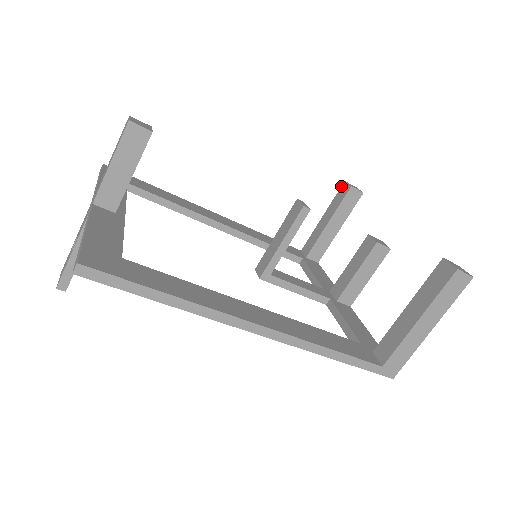
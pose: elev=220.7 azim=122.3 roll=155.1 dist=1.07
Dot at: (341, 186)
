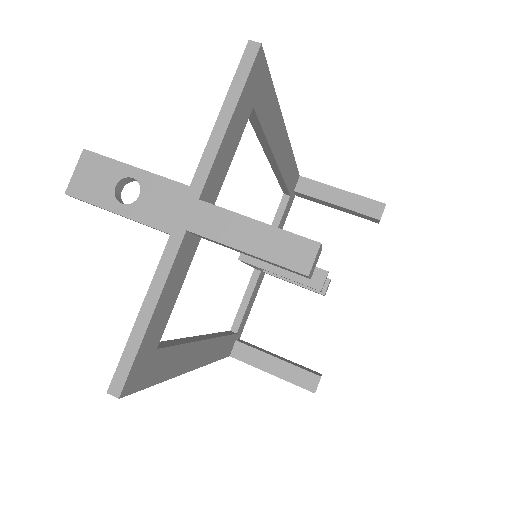
Dot at: (380, 202)
